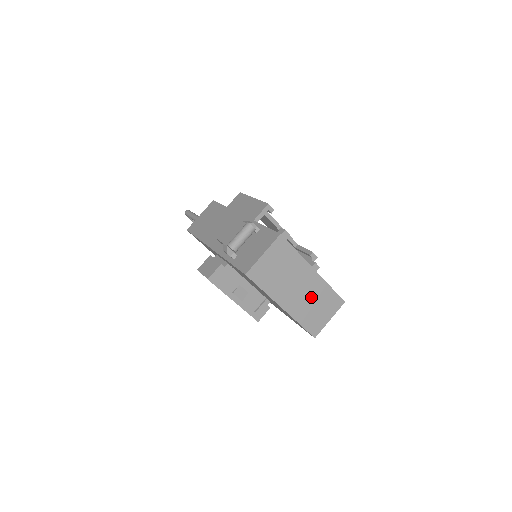
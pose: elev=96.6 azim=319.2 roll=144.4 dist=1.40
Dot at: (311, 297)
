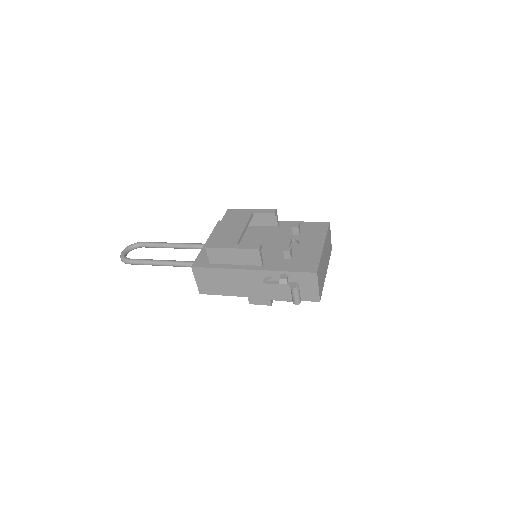
Dot at: (327, 250)
